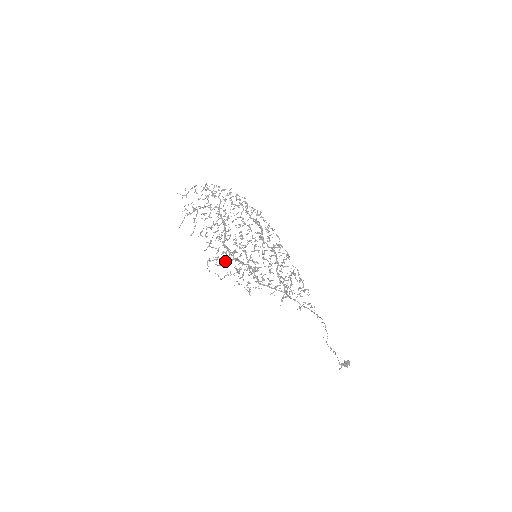
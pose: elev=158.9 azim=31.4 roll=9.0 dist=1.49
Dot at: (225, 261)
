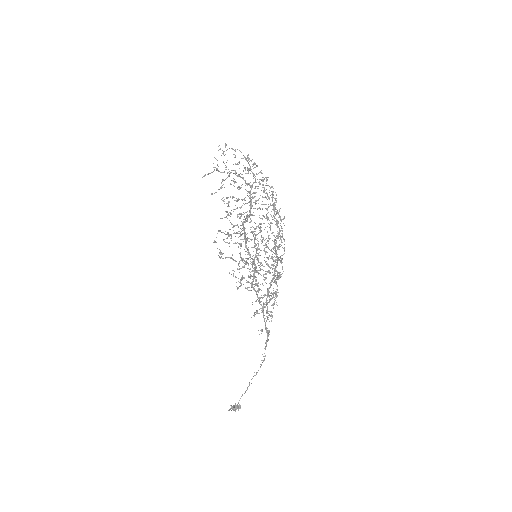
Dot at: occluded
